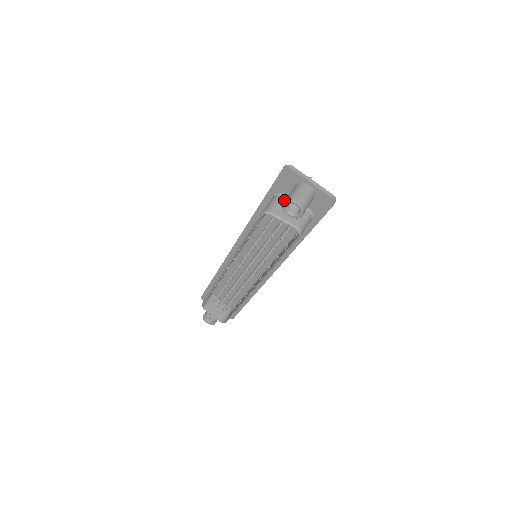
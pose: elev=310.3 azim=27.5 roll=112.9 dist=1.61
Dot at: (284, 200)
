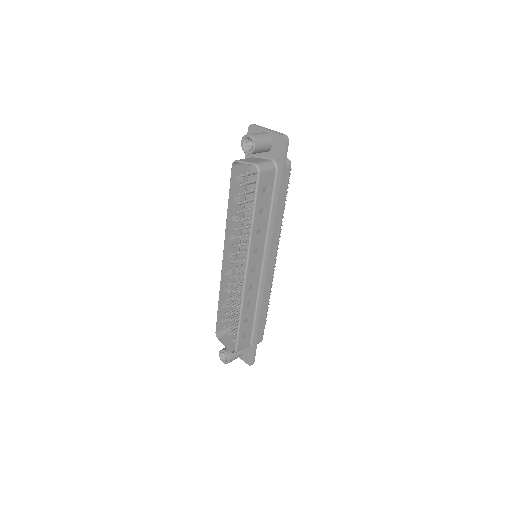
Dot at: (253, 158)
